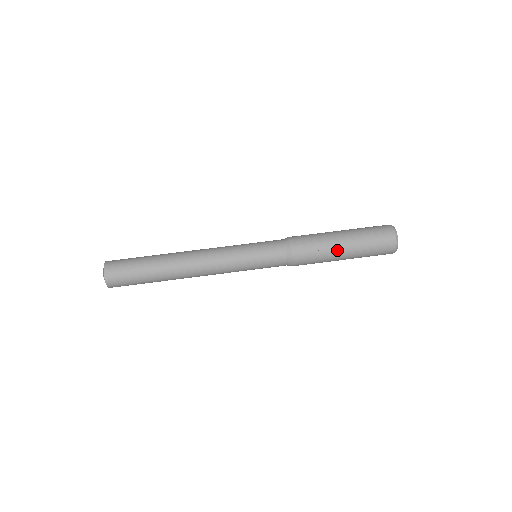
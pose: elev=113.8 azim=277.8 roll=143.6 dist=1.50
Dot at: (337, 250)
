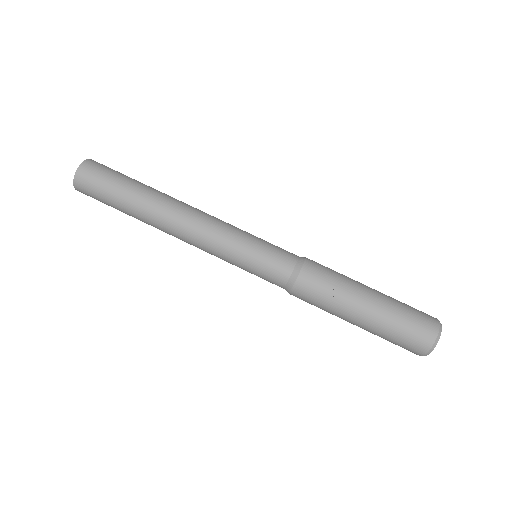
Dot at: (356, 304)
